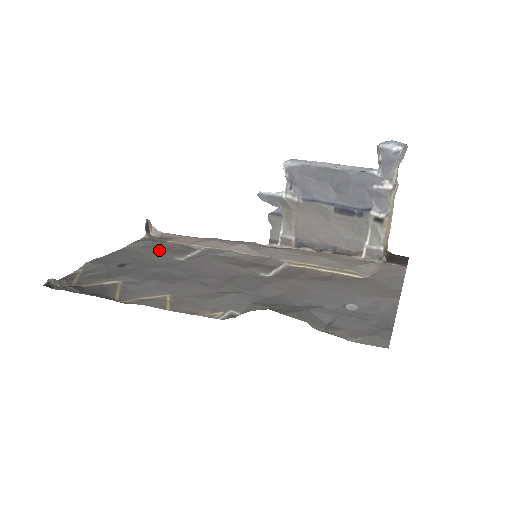
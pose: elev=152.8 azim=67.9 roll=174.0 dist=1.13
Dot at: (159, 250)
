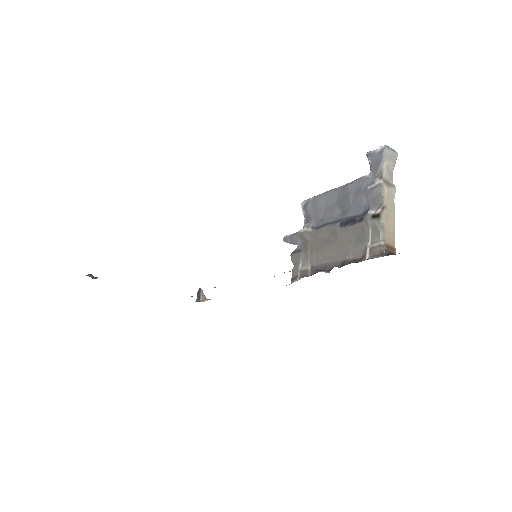
Dot at: occluded
